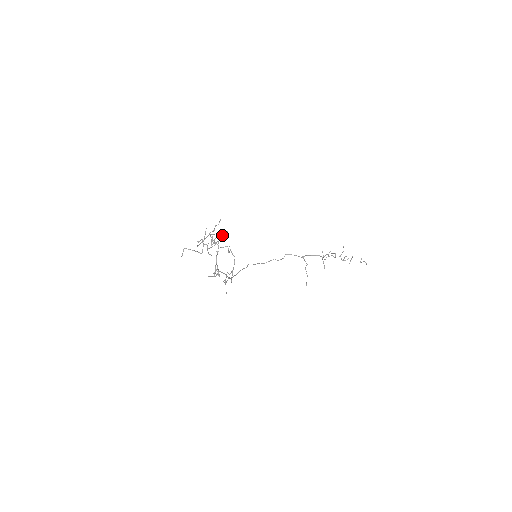
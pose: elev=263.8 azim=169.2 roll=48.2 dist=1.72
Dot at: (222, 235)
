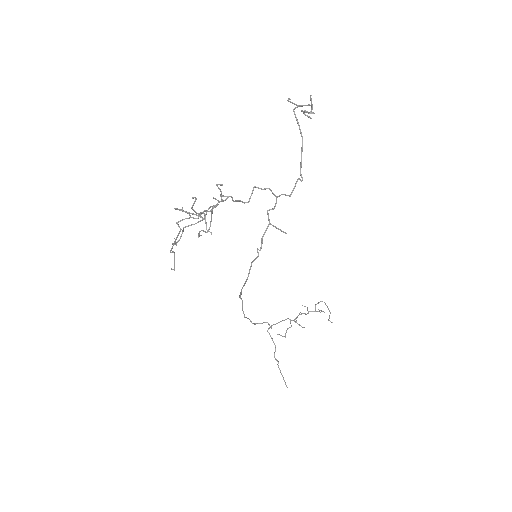
Dot at: (201, 230)
